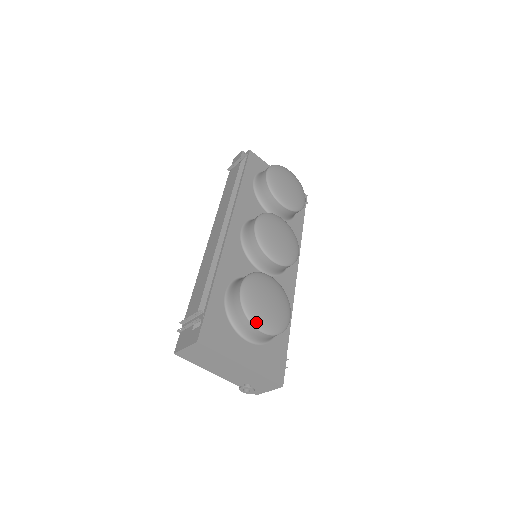
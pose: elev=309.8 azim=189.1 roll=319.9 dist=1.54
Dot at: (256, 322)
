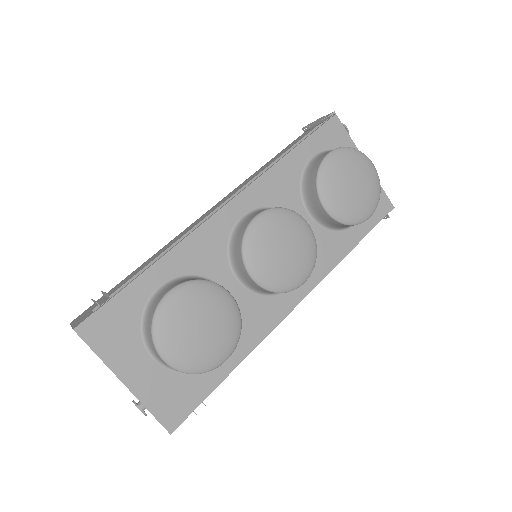
Dot at: (160, 345)
